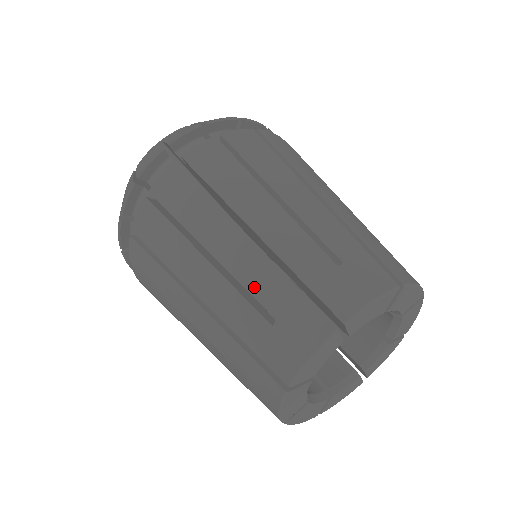
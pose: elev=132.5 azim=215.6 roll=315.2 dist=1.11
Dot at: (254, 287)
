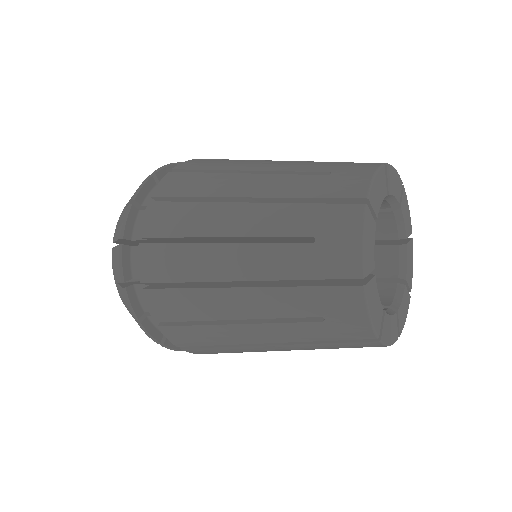
Dot at: occluded
